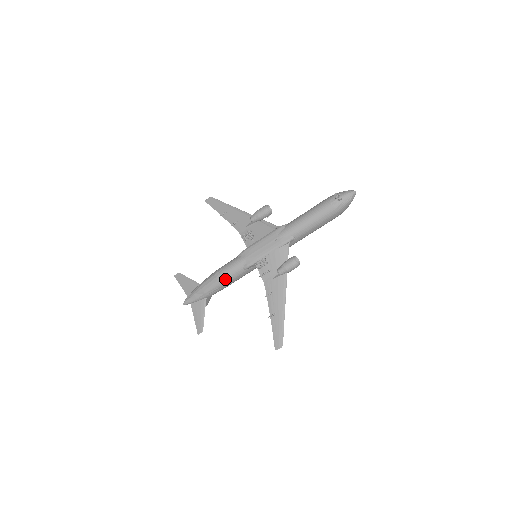
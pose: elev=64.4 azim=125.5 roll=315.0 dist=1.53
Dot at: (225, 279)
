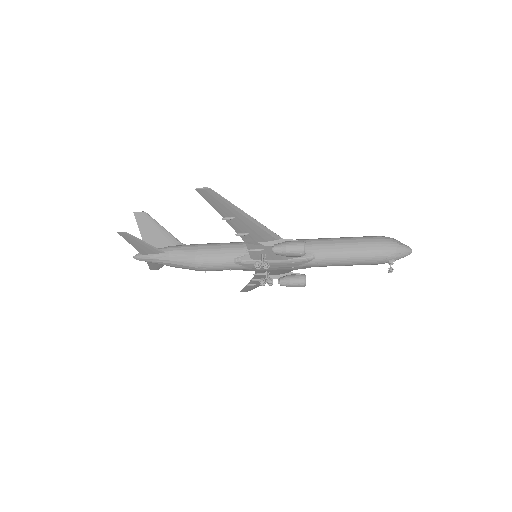
Dot at: occluded
